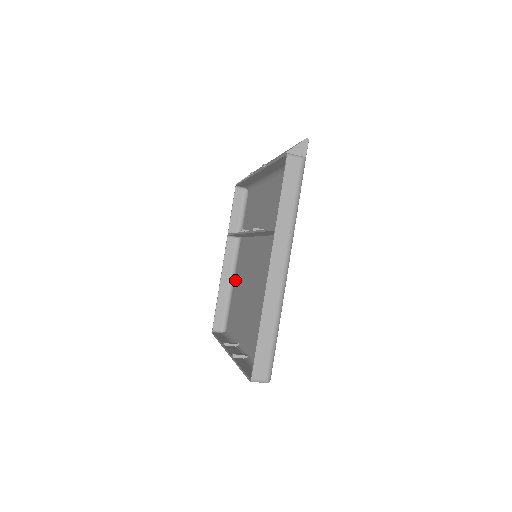
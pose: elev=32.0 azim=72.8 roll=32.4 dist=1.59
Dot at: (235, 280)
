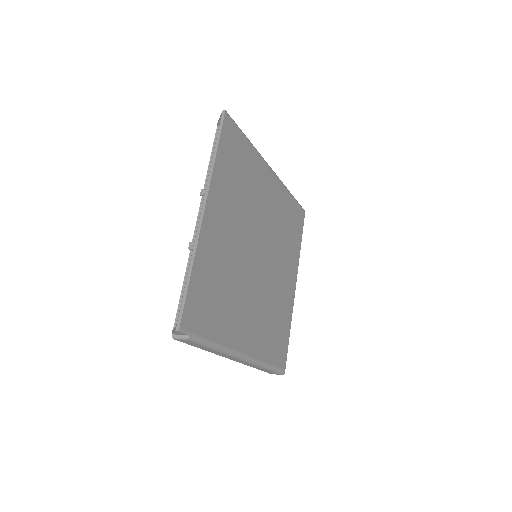
Dot at: (282, 193)
